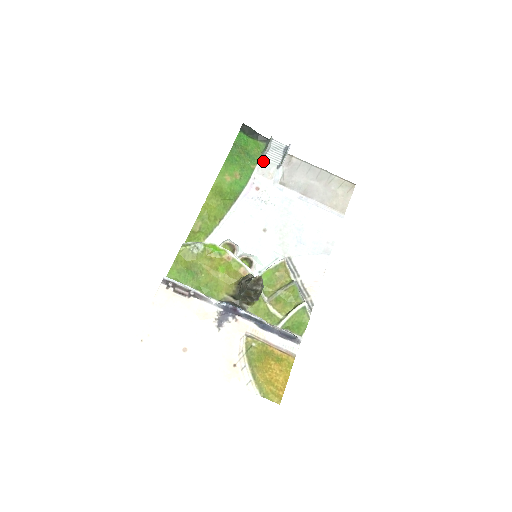
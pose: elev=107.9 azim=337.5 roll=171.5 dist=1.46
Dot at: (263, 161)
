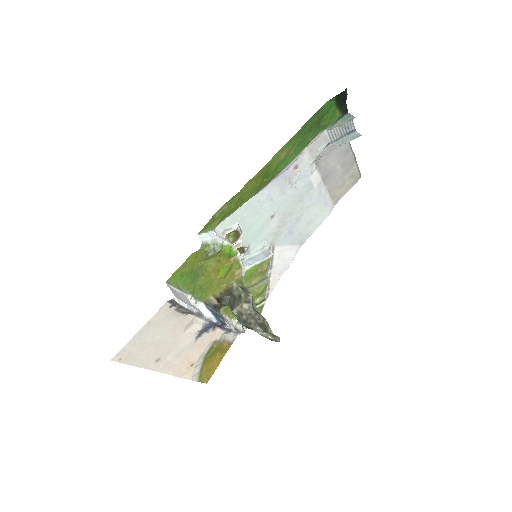
Dot at: (322, 133)
